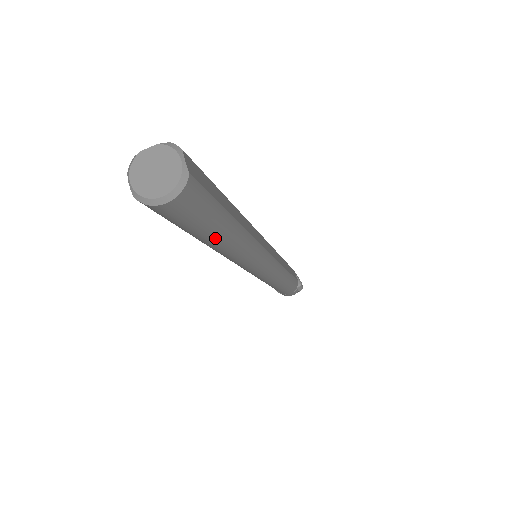
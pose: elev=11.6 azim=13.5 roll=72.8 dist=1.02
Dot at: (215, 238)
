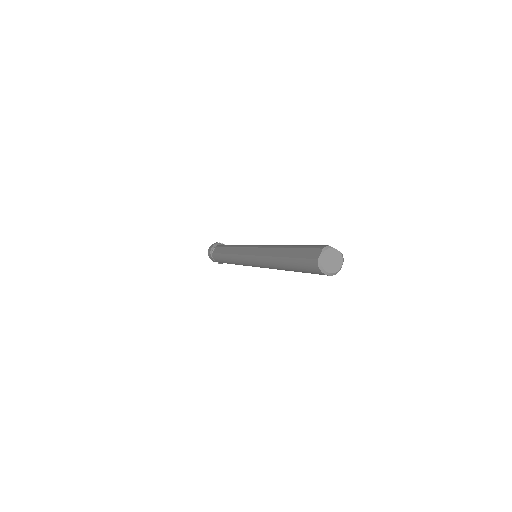
Dot at: (293, 270)
